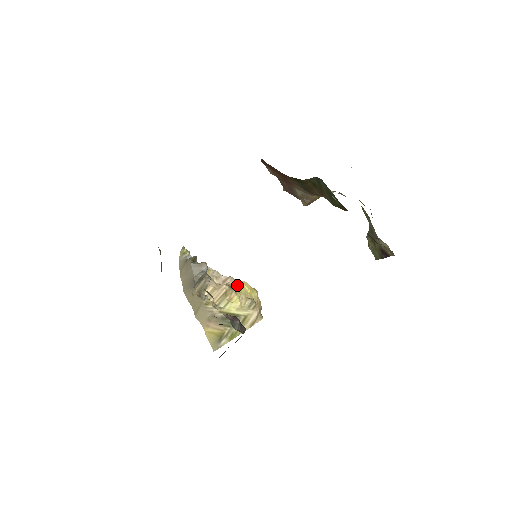
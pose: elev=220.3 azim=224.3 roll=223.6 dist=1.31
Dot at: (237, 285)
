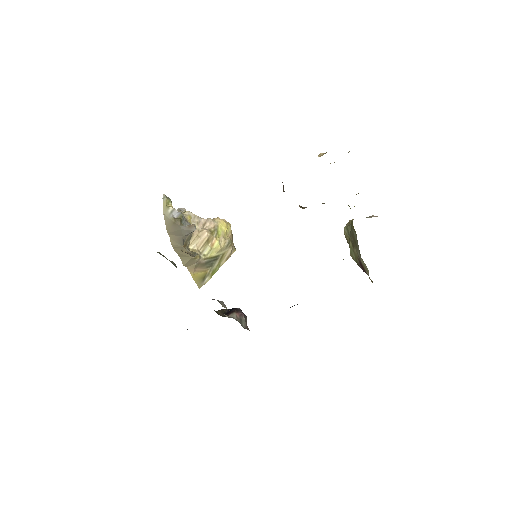
Dot at: (216, 228)
